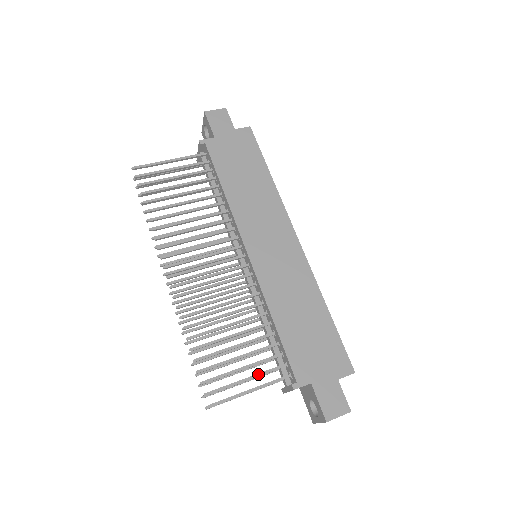
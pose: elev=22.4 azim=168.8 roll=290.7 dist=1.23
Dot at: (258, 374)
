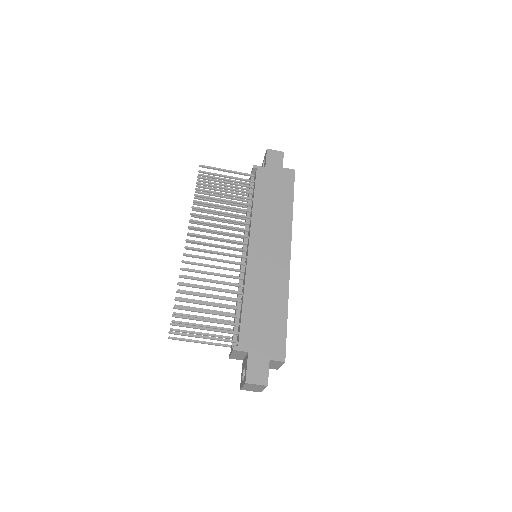
Dot at: (214, 329)
